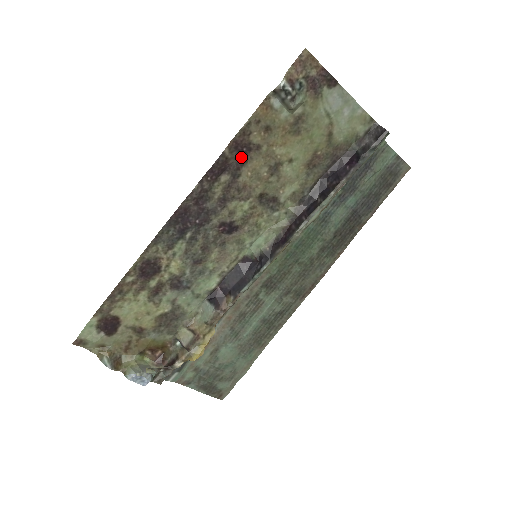
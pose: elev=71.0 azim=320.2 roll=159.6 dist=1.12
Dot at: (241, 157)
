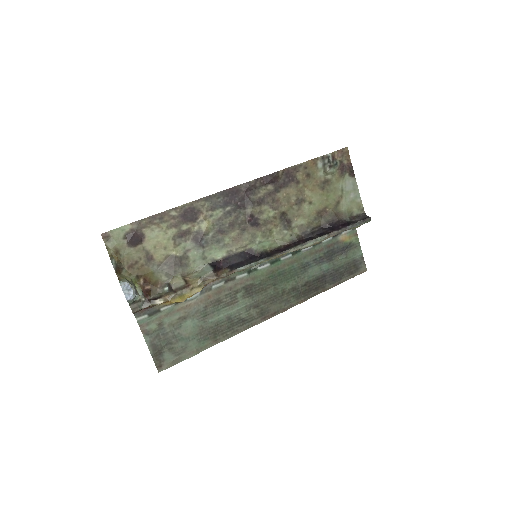
Dot at: (286, 181)
